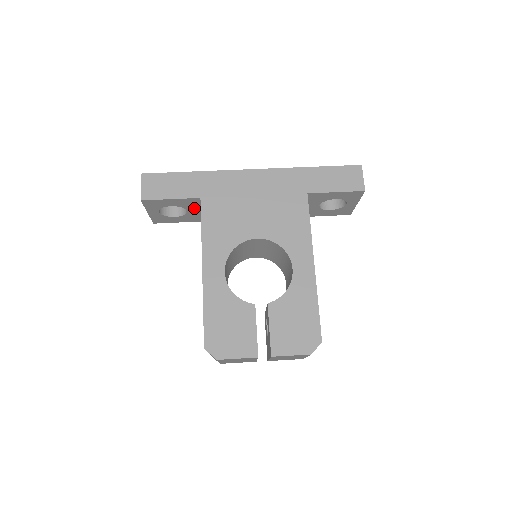
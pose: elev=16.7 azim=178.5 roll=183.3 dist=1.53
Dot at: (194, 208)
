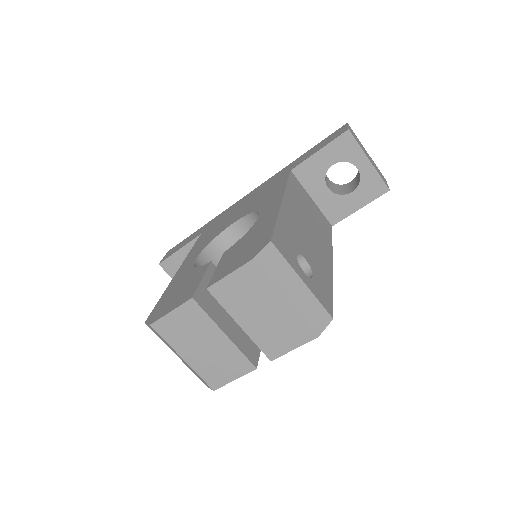
Dot at: occluded
